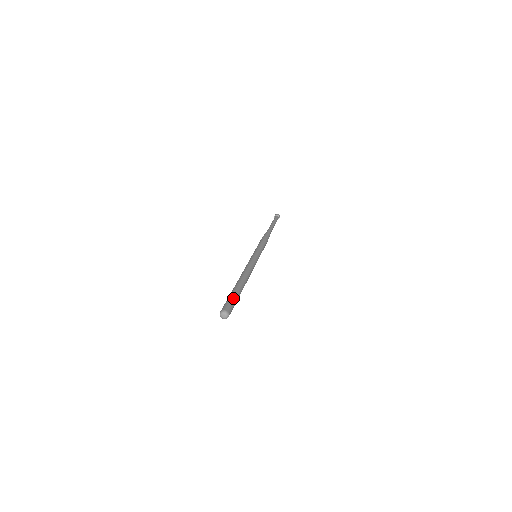
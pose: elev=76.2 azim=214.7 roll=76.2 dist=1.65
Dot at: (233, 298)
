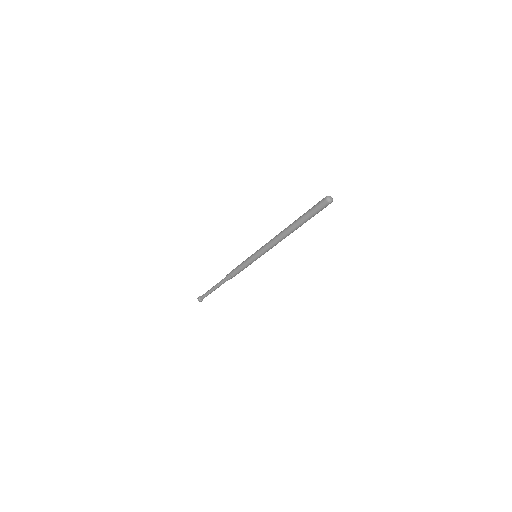
Dot at: occluded
